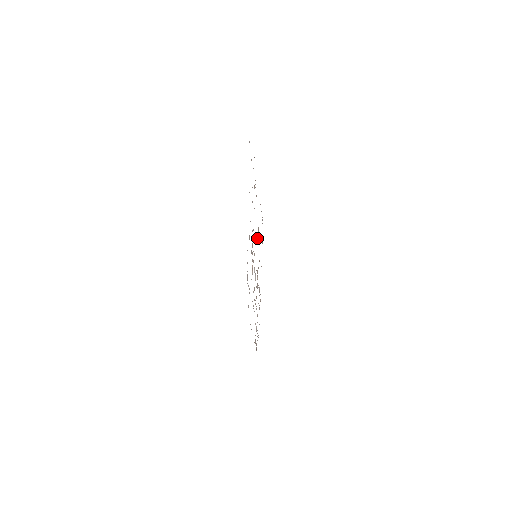
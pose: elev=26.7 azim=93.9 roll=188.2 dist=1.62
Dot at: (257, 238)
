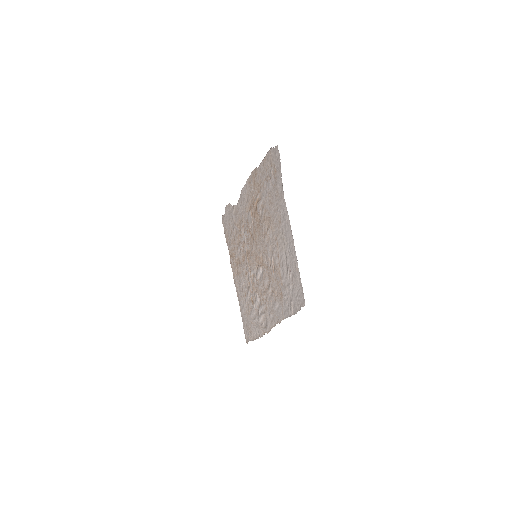
Dot at: (245, 239)
